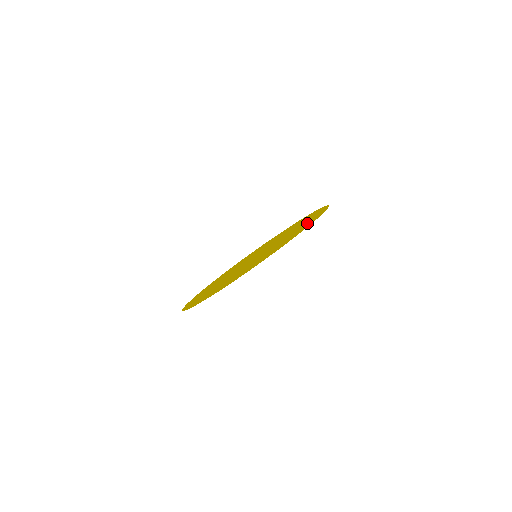
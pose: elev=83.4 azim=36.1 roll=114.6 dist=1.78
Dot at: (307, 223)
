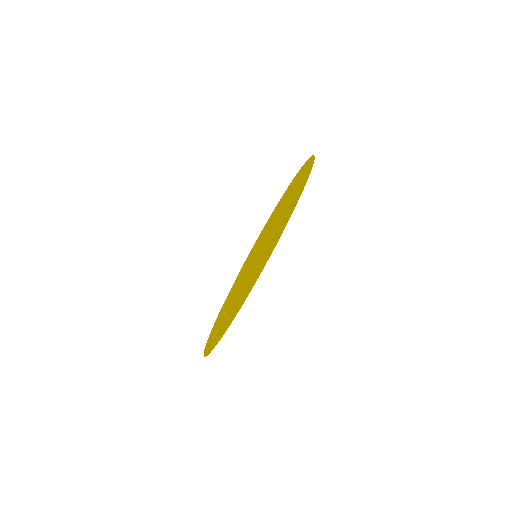
Dot at: (295, 180)
